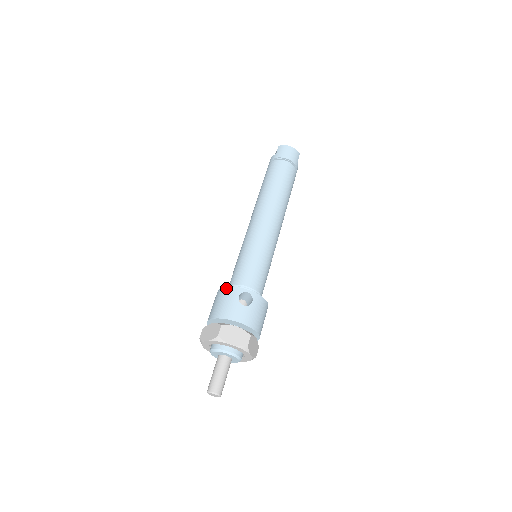
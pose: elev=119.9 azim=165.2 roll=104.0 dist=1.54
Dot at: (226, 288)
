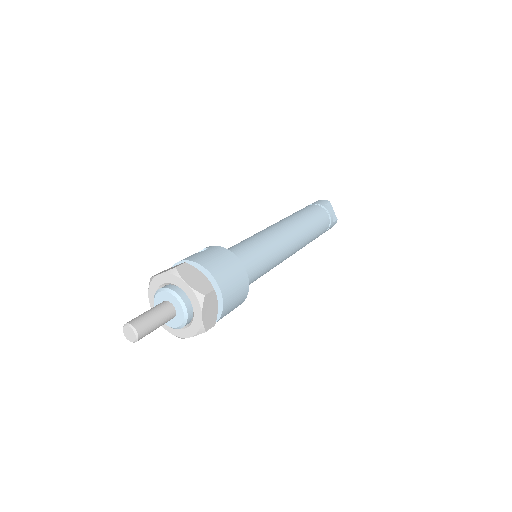
Dot at: occluded
